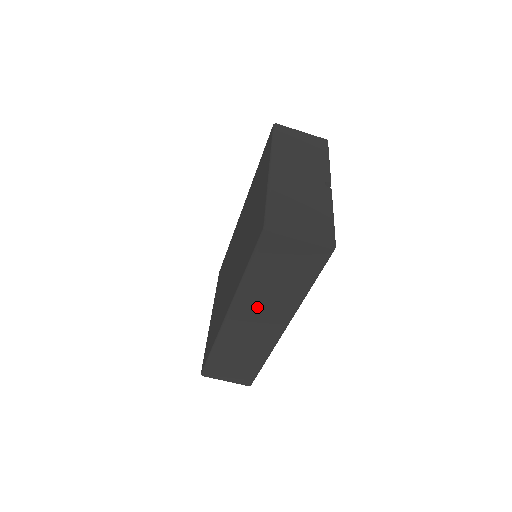
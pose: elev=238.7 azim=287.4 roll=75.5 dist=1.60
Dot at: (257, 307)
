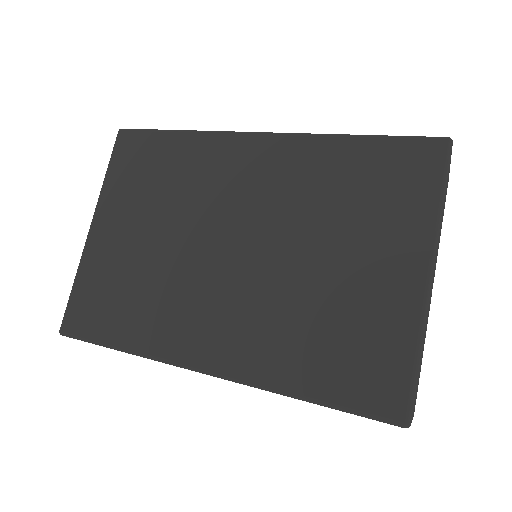
Dot at: occluded
